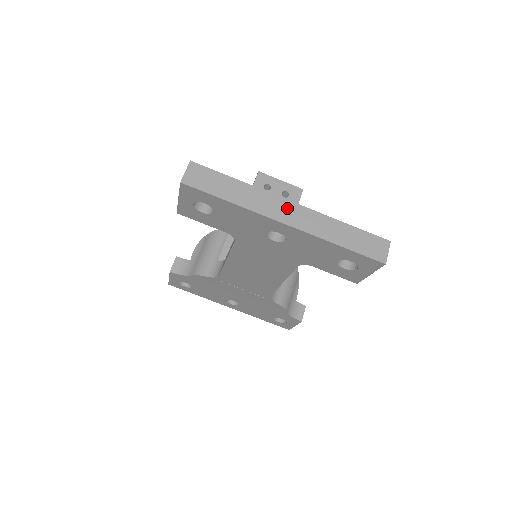
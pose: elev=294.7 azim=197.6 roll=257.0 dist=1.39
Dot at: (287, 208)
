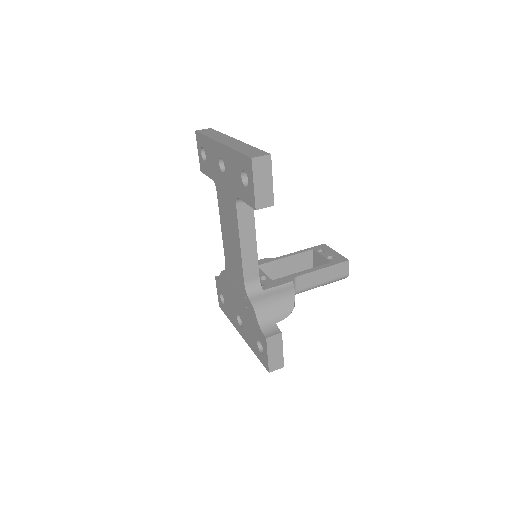
Dot at: (230, 140)
